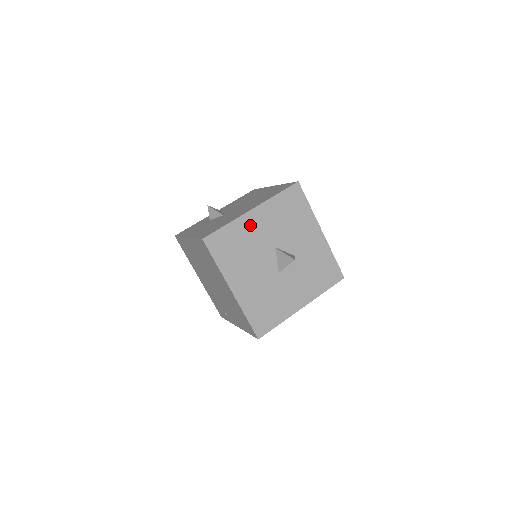
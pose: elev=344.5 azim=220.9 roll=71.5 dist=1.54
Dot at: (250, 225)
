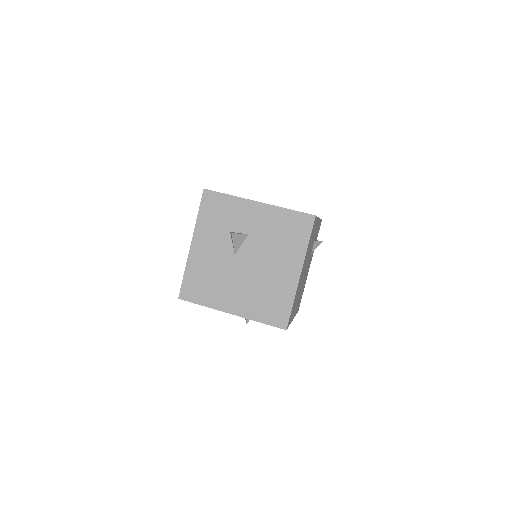
Dot at: occluded
